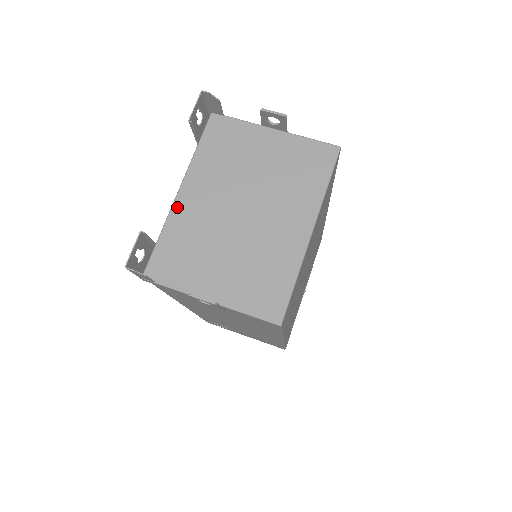
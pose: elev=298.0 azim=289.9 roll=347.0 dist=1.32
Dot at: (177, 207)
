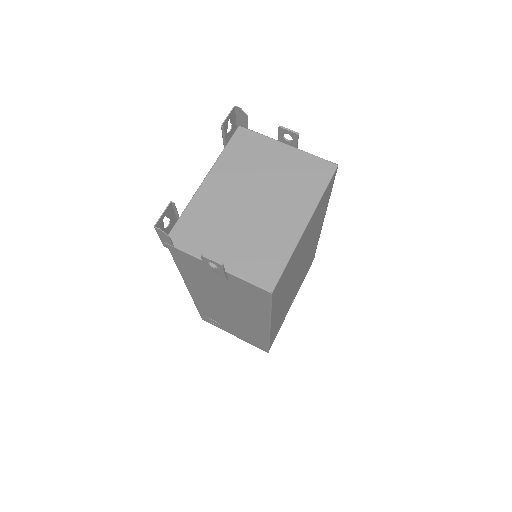
Dot at: (201, 192)
